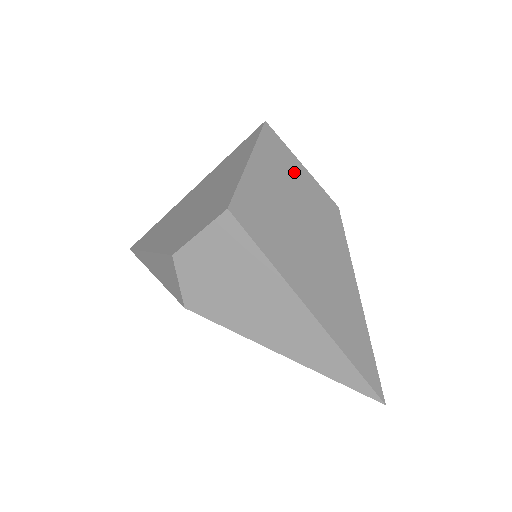
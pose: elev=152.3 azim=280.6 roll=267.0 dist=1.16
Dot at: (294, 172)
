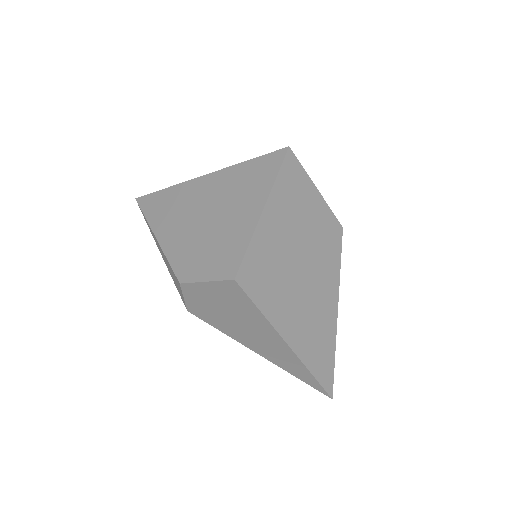
Dot at: (307, 204)
